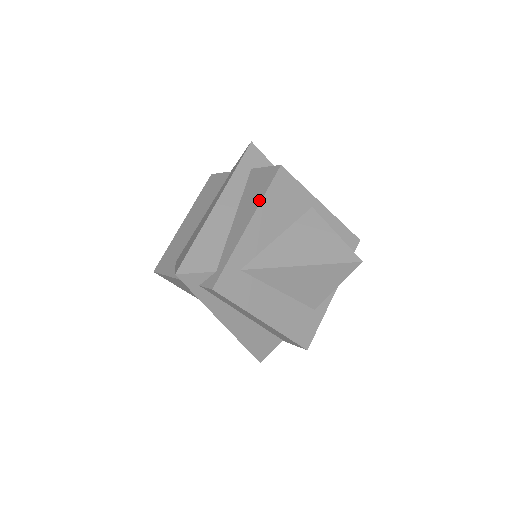
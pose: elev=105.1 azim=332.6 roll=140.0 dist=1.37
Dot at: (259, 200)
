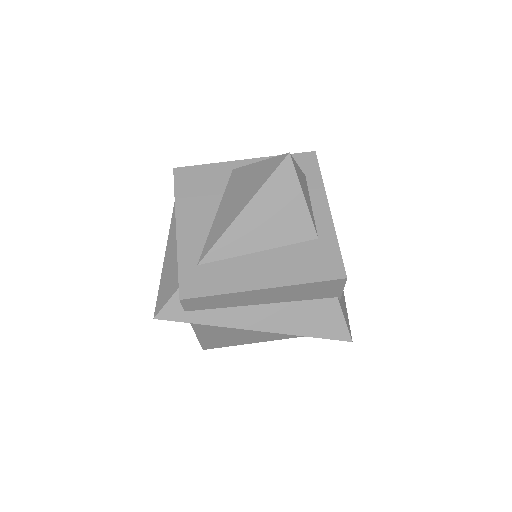
Dot at: (175, 205)
